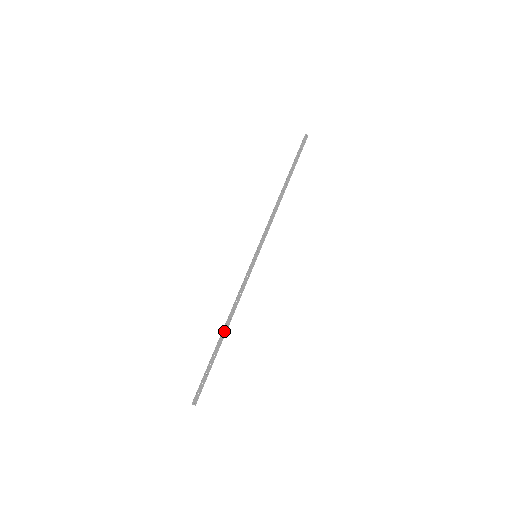
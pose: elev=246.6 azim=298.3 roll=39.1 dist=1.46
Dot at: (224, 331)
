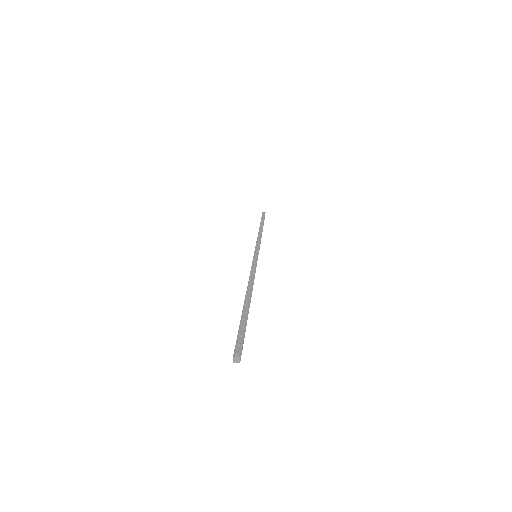
Dot at: (247, 295)
